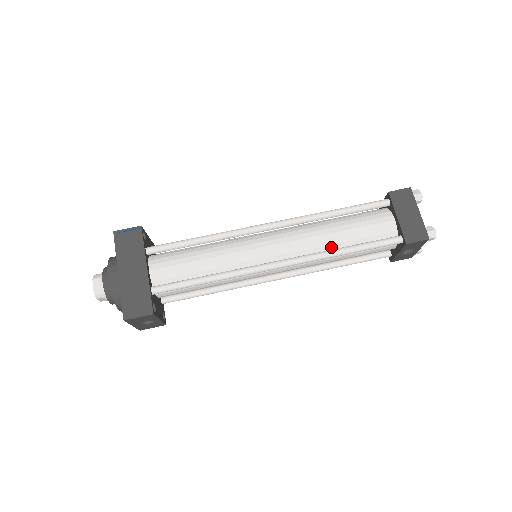
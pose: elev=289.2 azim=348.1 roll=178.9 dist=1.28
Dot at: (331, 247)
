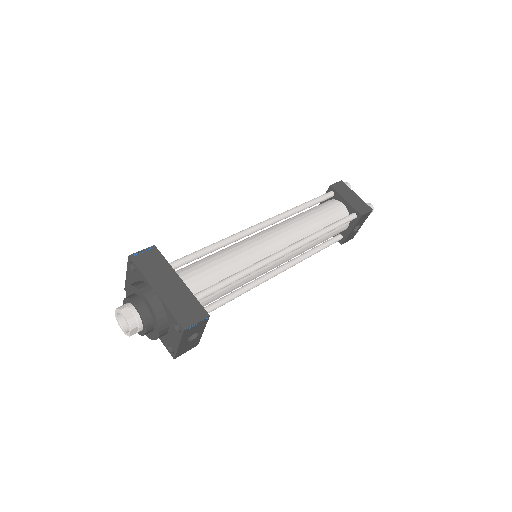
Dot at: (313, 231)
